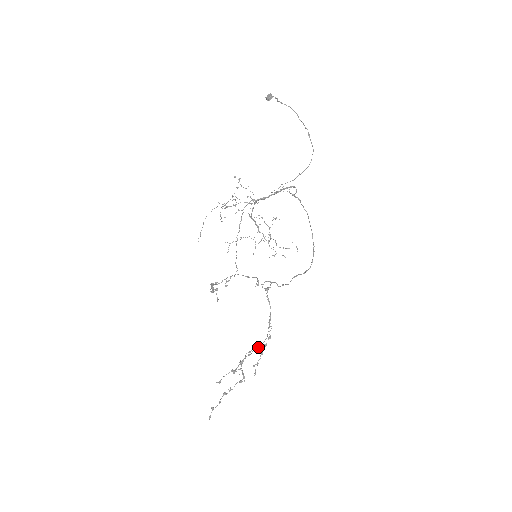
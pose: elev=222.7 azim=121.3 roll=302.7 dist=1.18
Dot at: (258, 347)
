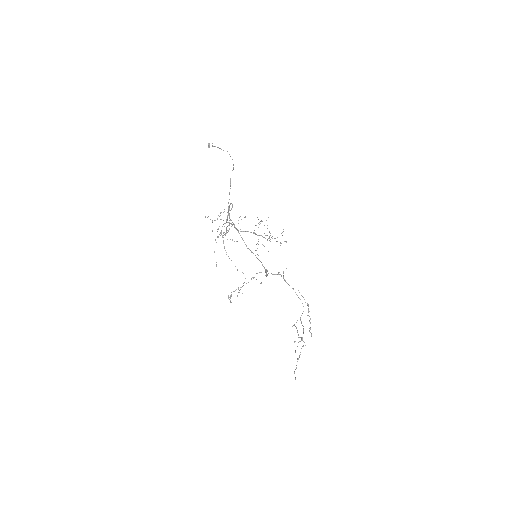
Dot at: (307, 315)
